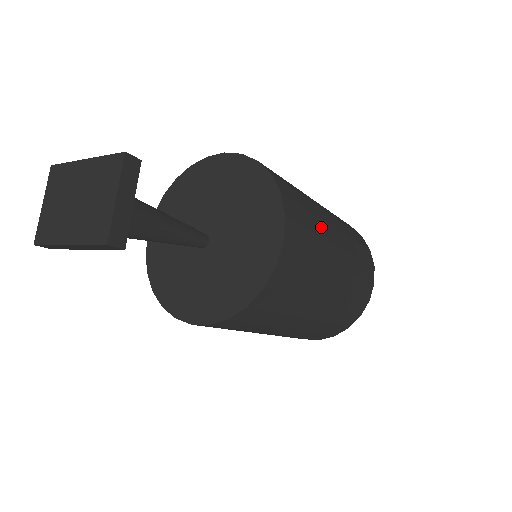
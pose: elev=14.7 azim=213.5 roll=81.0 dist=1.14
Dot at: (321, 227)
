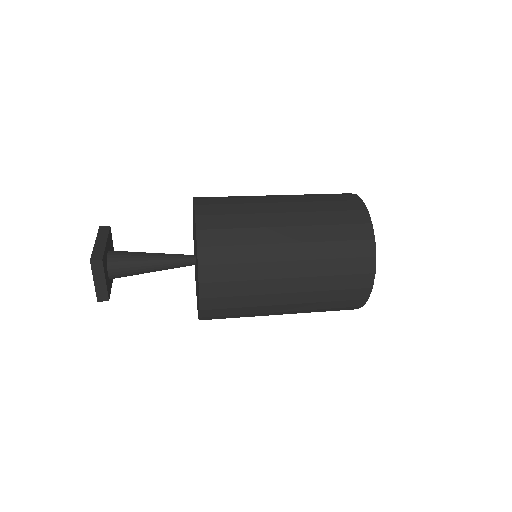
Dot at: (261, 271)
